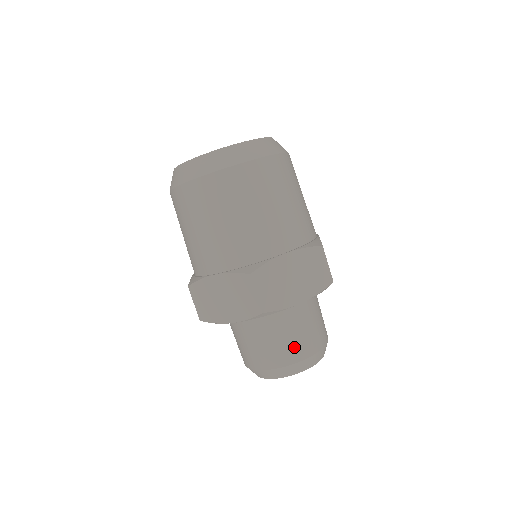
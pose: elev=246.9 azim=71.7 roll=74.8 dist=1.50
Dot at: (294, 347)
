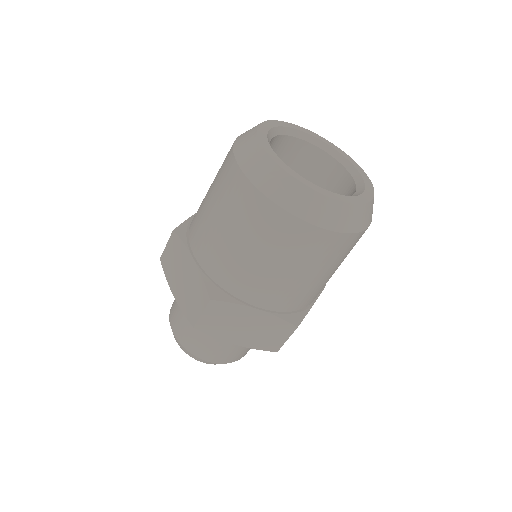
Dot at: (205, 349)
